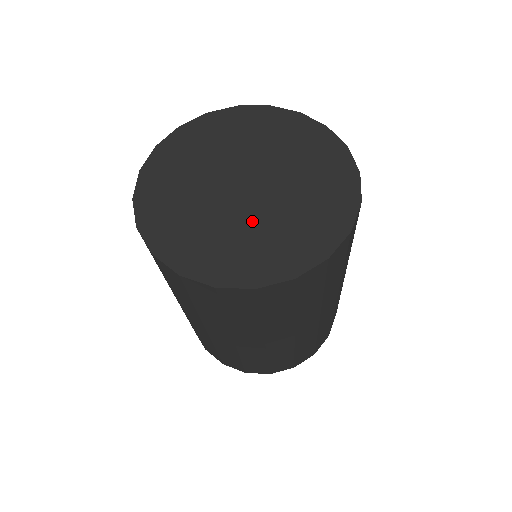
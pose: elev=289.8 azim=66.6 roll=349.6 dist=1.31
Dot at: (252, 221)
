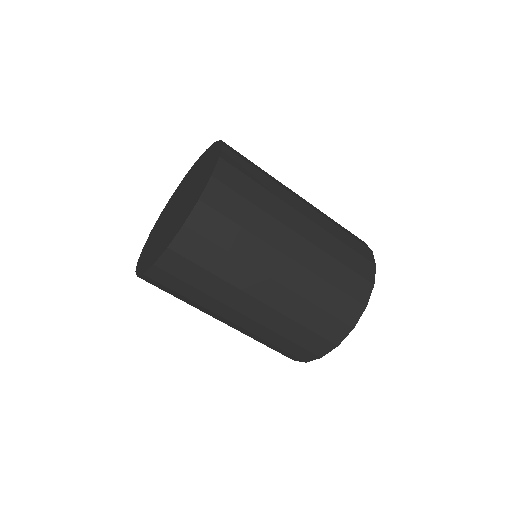
Dot at: (180, 211)
